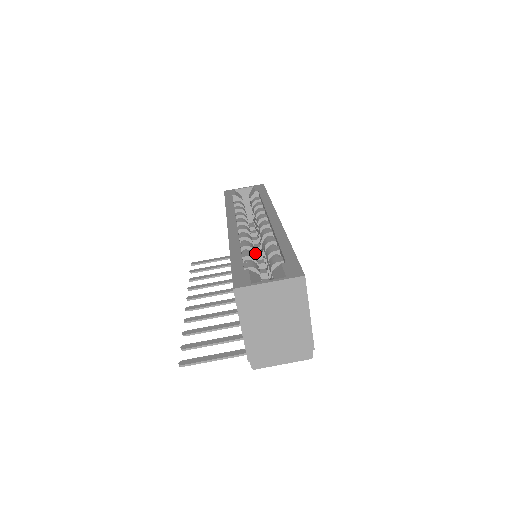
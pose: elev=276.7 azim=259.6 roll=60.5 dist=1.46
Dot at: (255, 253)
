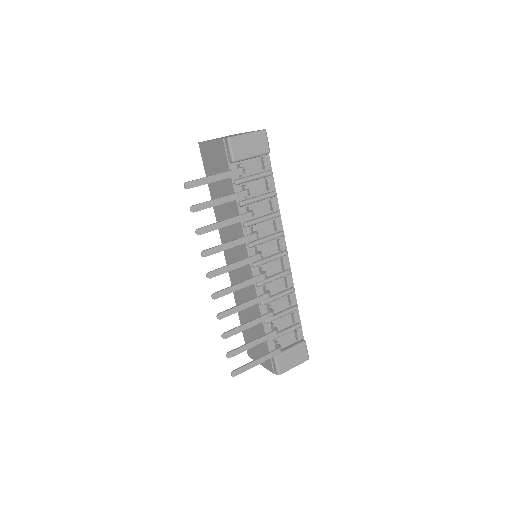
Dot at: occluded
